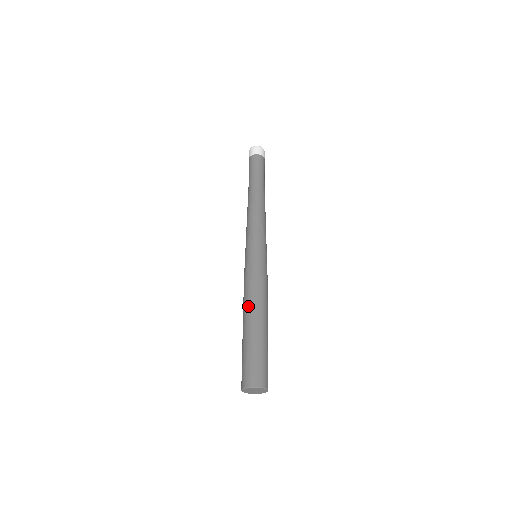
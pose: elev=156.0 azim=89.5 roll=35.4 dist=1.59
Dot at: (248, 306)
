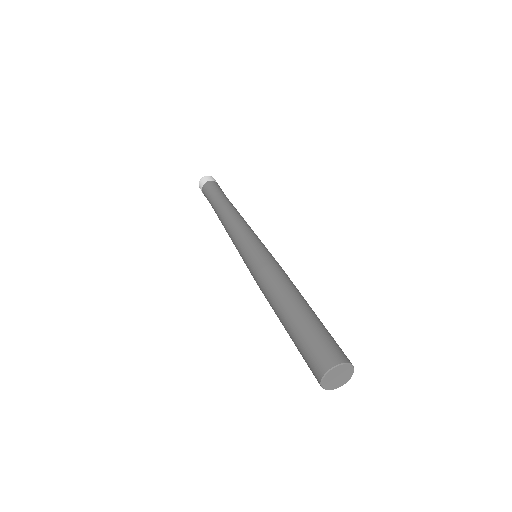
Dot at: (278, 292)
